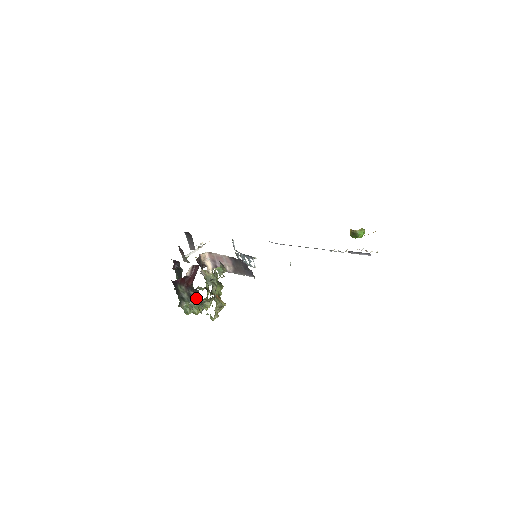
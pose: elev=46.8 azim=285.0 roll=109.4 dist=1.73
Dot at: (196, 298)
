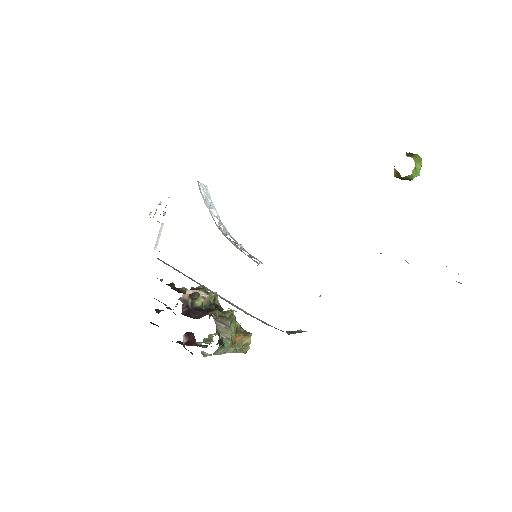
Dot at: occluded
